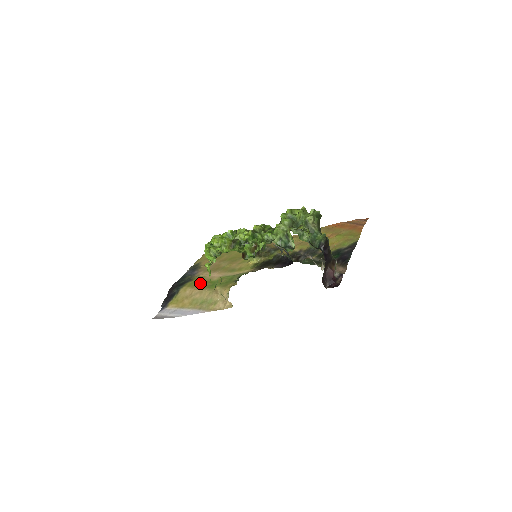
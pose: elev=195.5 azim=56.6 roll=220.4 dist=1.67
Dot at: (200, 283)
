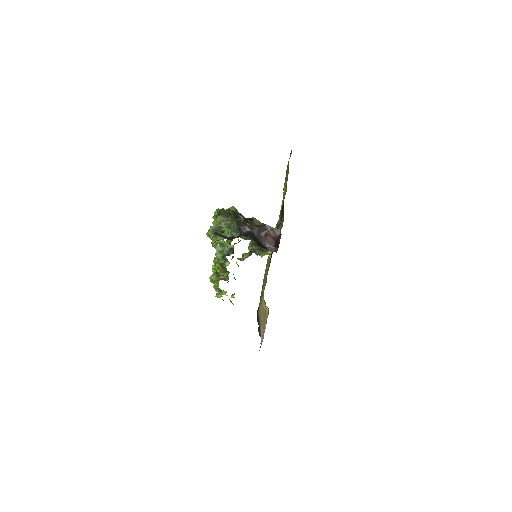
Dot at: (260, 301)
